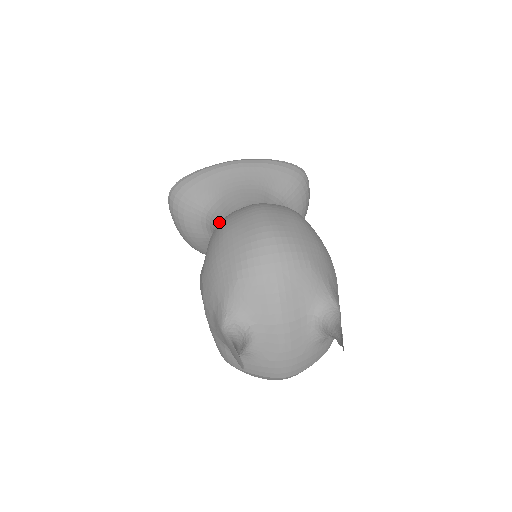
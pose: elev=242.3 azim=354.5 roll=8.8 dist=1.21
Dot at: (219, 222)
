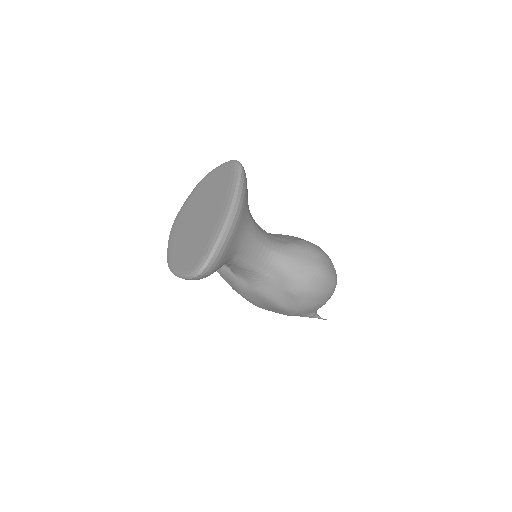
Dot at: (244, 263)
